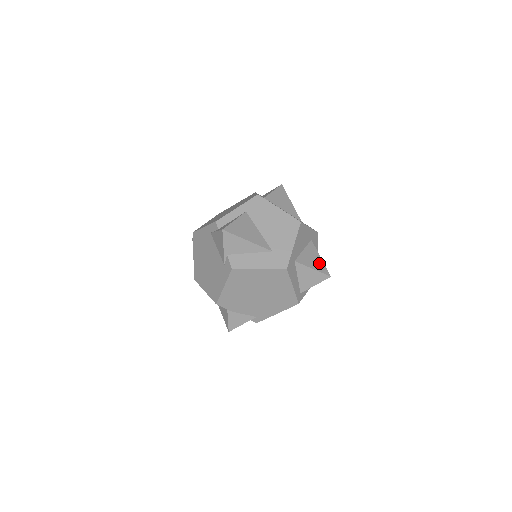
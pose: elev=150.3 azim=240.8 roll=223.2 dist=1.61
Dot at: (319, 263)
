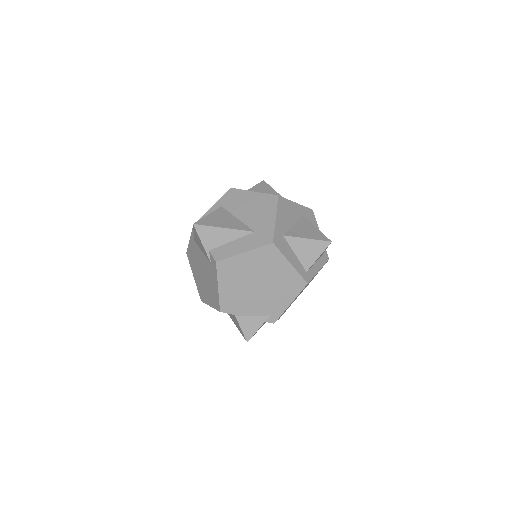
Dot at: (315, 233)
